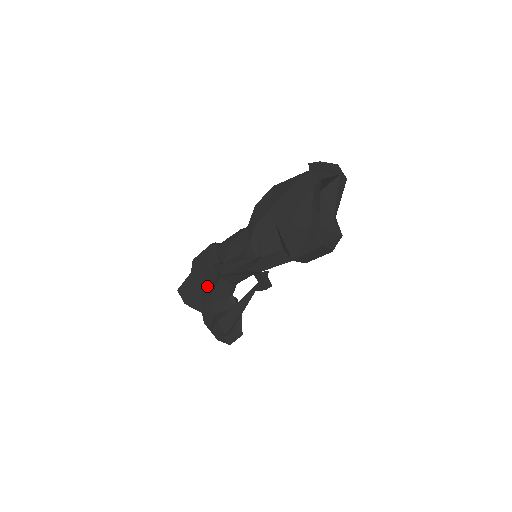
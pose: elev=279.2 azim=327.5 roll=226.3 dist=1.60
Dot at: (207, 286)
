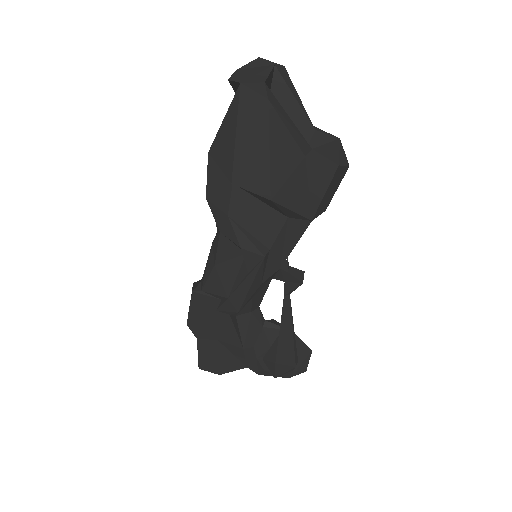
Dot at: (229, 337)
